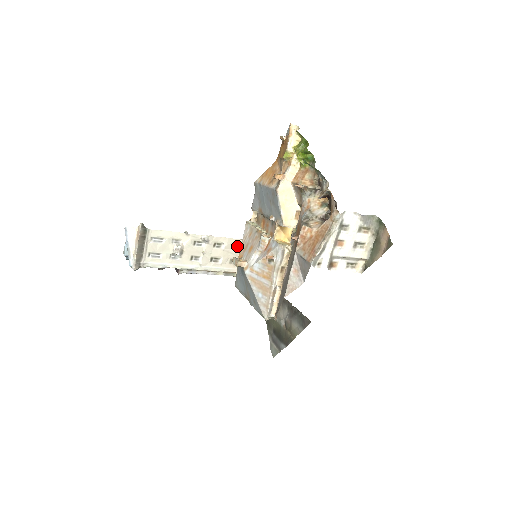
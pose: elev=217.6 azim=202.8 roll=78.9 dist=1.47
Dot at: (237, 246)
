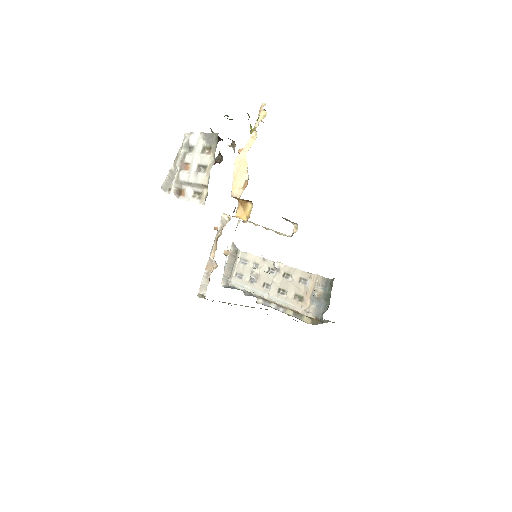
Dot at: (304, 280)
